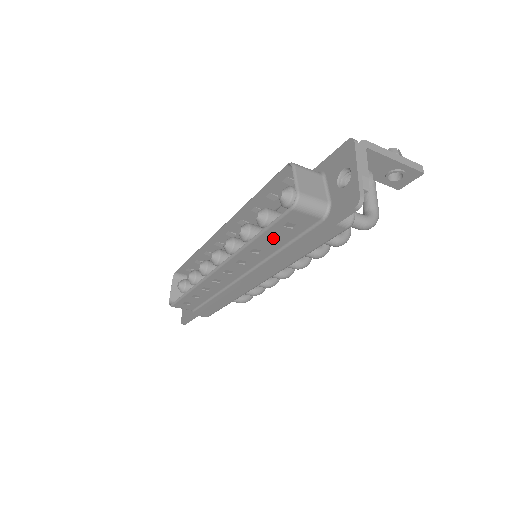
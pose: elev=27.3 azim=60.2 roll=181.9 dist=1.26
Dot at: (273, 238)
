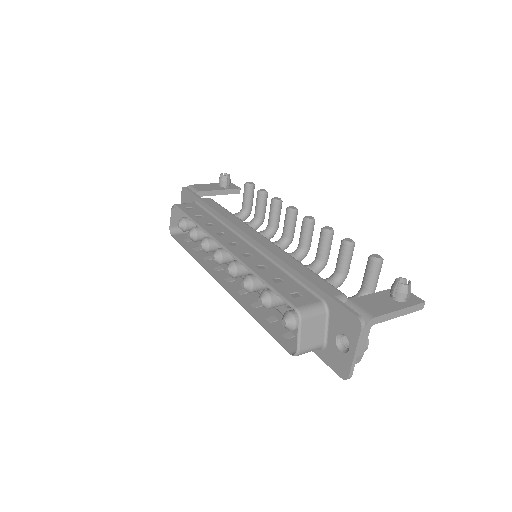
Dot at: (272, 320)
